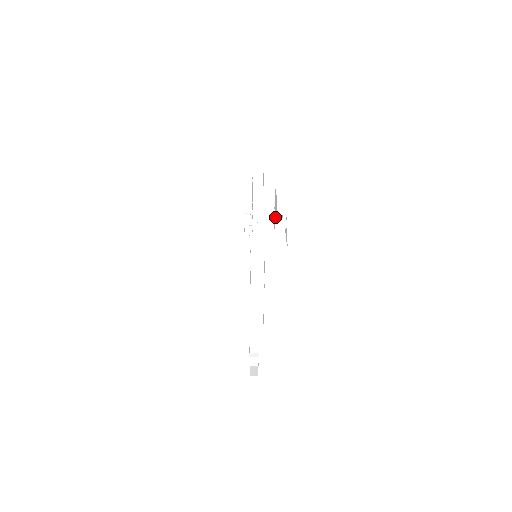
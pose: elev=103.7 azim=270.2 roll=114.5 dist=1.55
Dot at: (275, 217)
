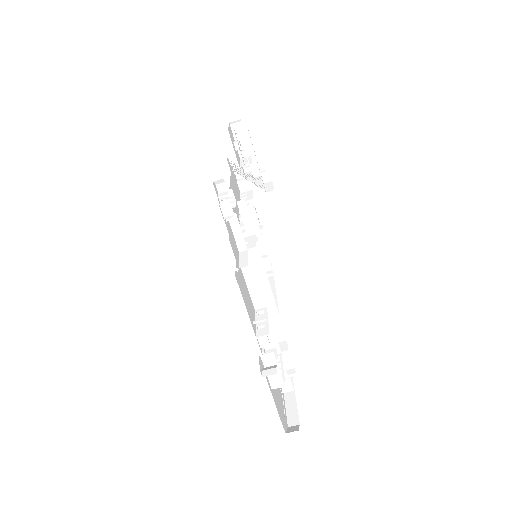
Dot at: (251, 161)
